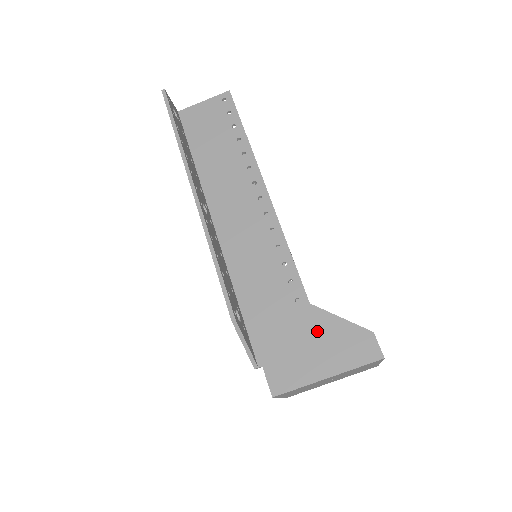
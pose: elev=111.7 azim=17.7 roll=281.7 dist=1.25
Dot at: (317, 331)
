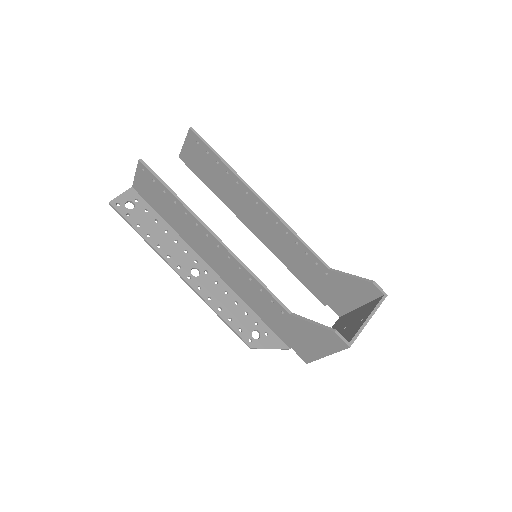
Dot at: (304, 331)
